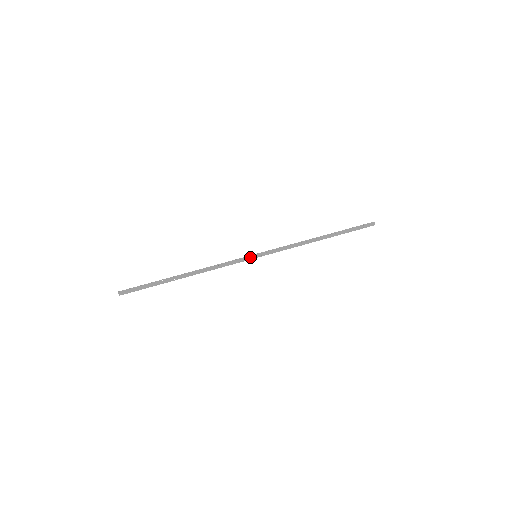
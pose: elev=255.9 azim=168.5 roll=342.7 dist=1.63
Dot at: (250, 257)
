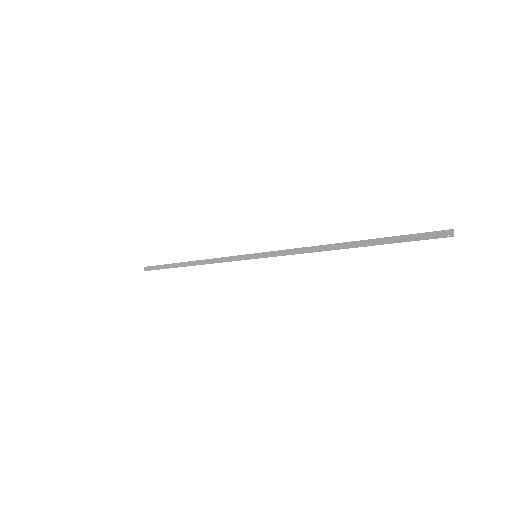
Dot at: (249, 256)
